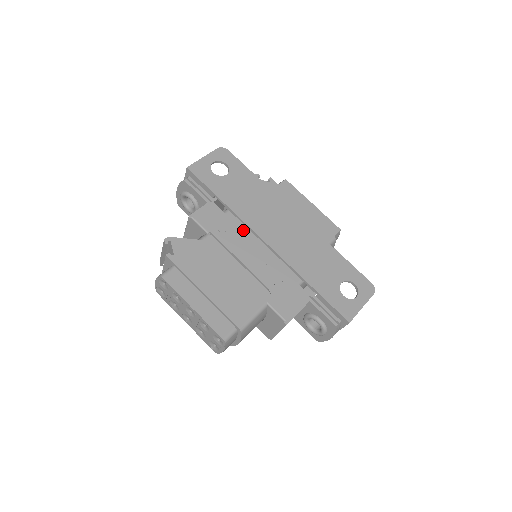
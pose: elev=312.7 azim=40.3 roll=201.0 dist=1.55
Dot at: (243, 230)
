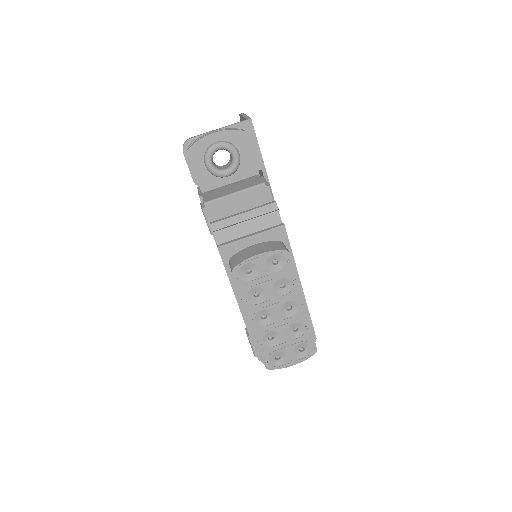
Dot at: occluded
